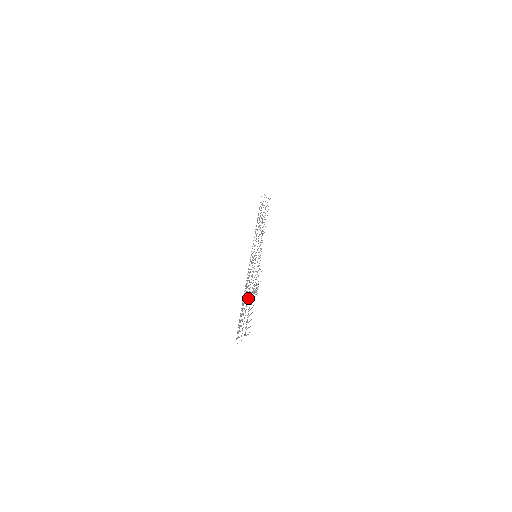
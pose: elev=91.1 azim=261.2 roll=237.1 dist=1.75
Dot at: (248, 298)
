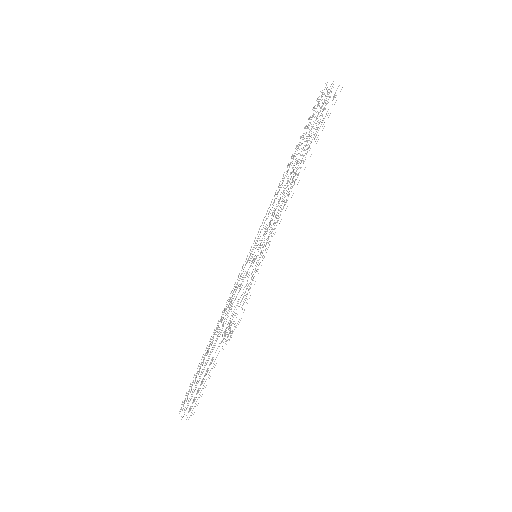
Dot at: (212, 351)
